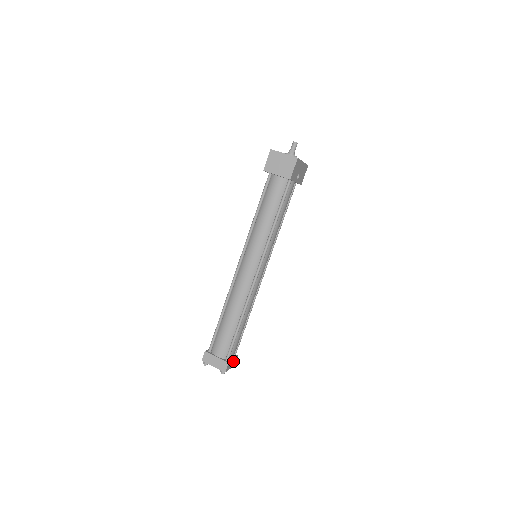
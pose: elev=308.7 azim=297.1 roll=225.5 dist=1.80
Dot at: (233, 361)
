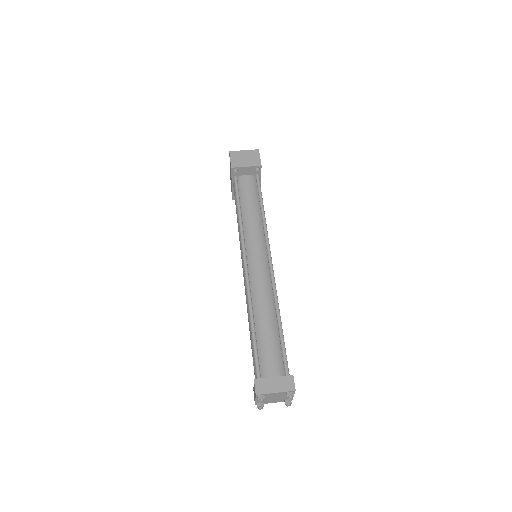
Dot at: occluded
